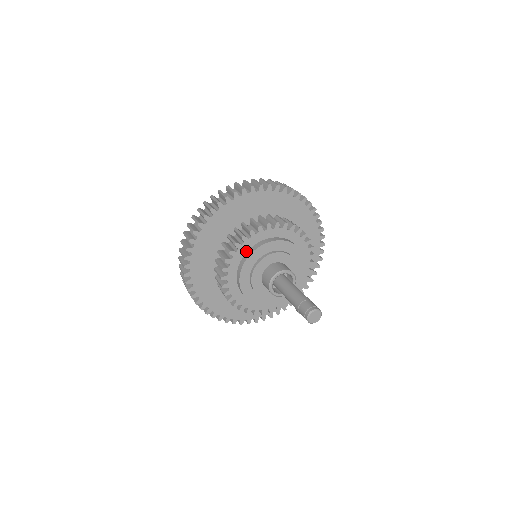
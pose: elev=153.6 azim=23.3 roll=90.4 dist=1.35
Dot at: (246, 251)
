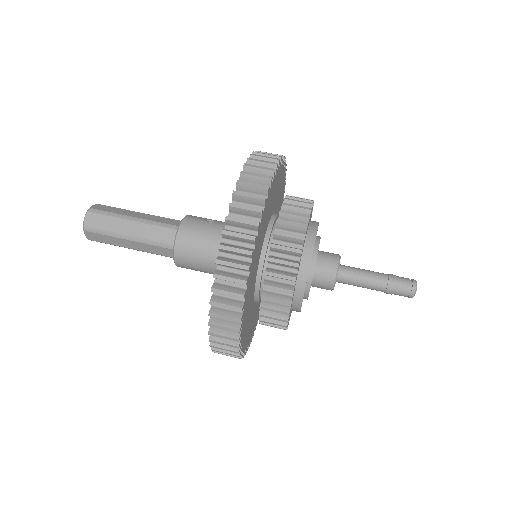
Dot at: (303, 246)
